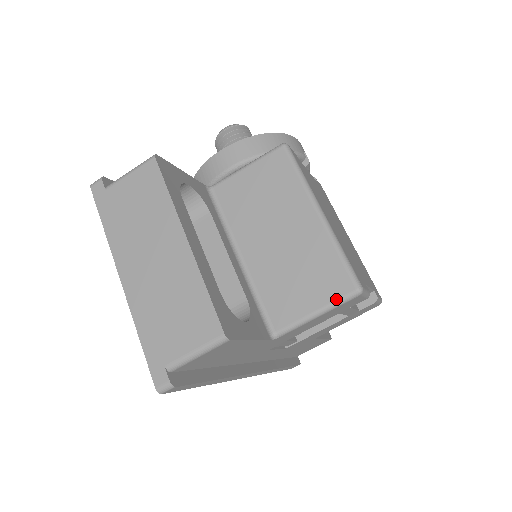
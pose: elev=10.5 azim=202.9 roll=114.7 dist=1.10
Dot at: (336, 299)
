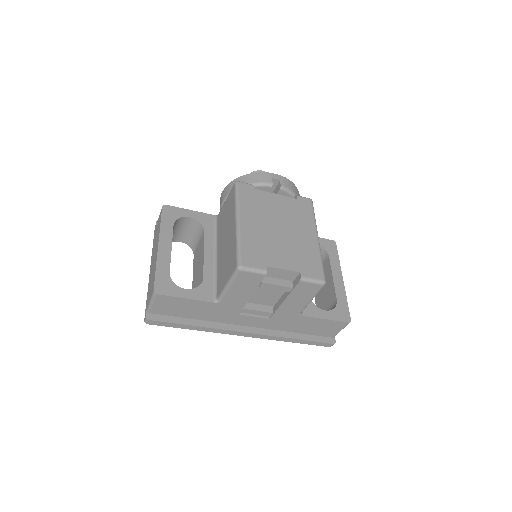
Dot at: (231, 274)
